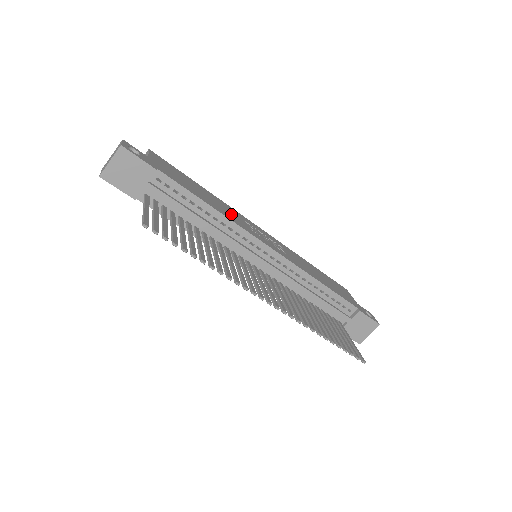
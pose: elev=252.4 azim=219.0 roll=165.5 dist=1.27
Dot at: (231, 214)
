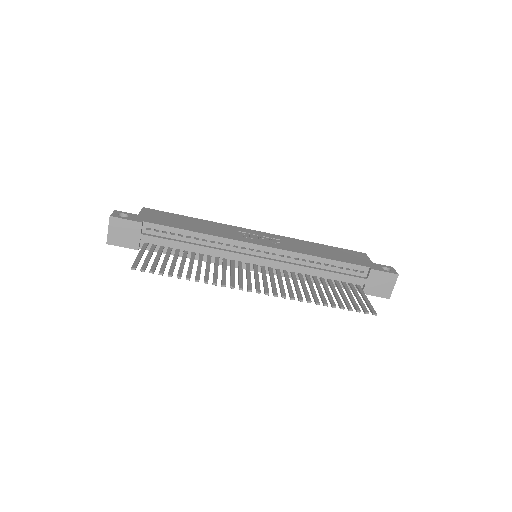
Dot at: (221, 231)
